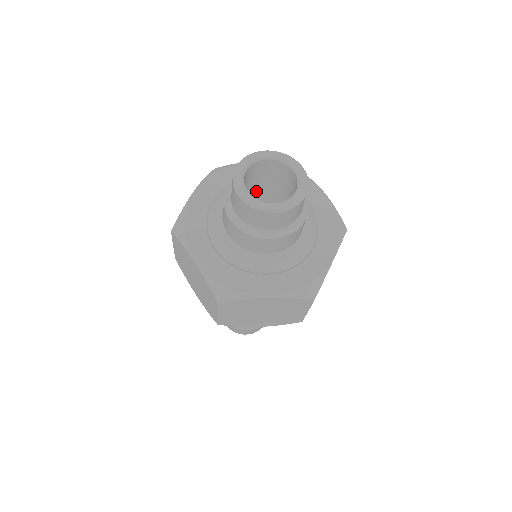
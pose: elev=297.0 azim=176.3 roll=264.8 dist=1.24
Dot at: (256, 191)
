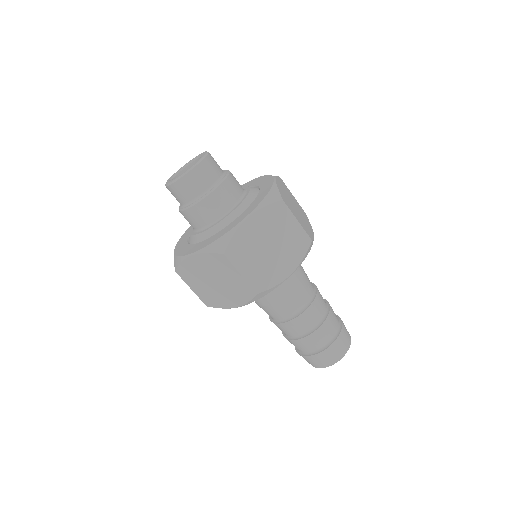
Dot at: occluded
